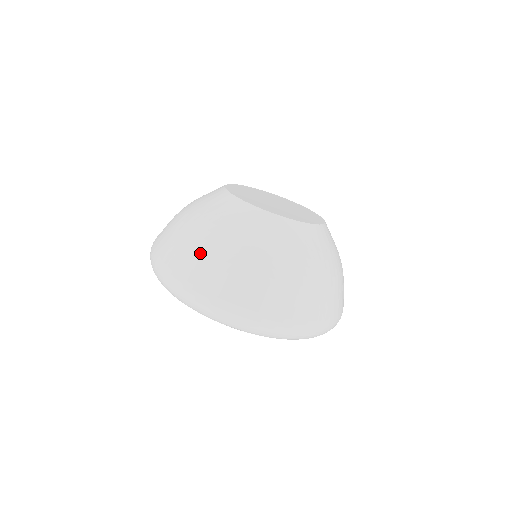
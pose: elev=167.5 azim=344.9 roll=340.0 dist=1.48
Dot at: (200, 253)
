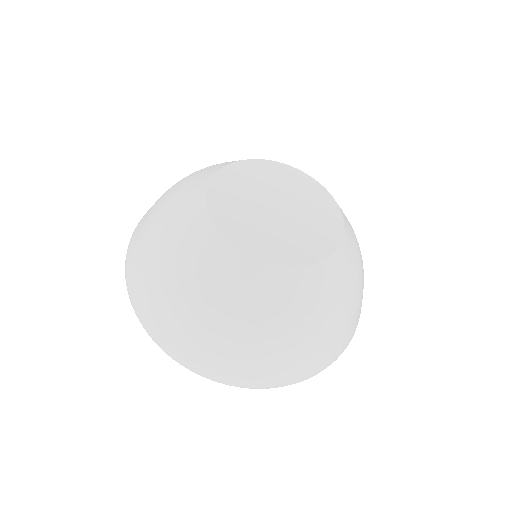
Dot at: (143, 250)
